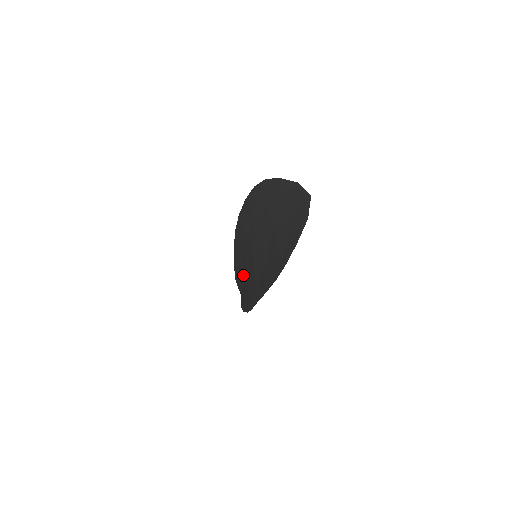
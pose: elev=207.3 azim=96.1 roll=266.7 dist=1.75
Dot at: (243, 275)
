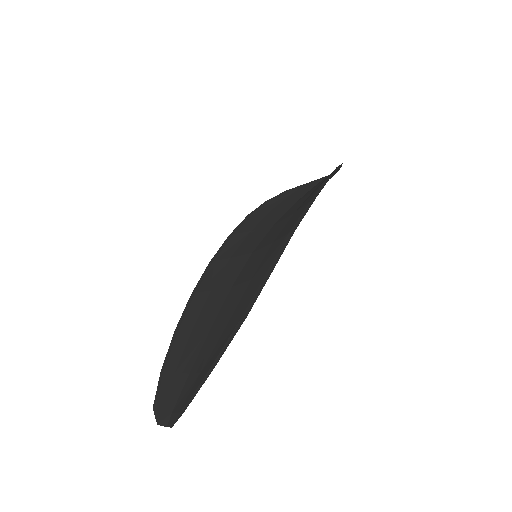
Dot at: (210, 324)
